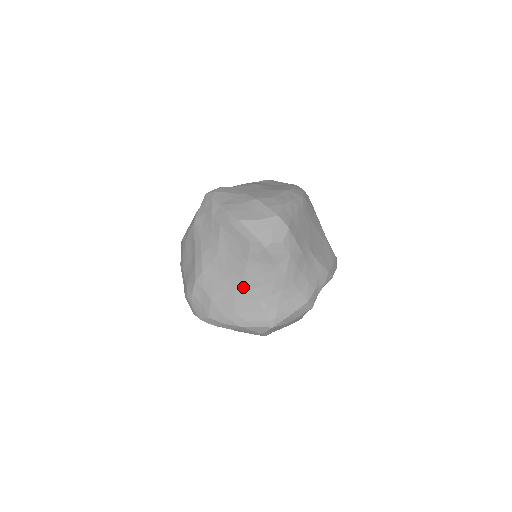
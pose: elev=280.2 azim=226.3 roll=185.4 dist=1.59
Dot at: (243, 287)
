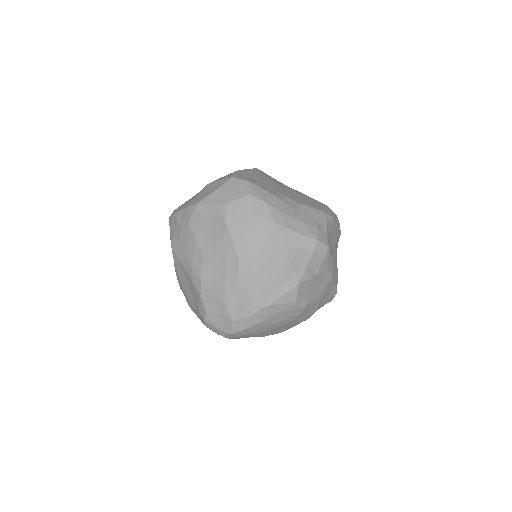
Dot at: (243, 263)
